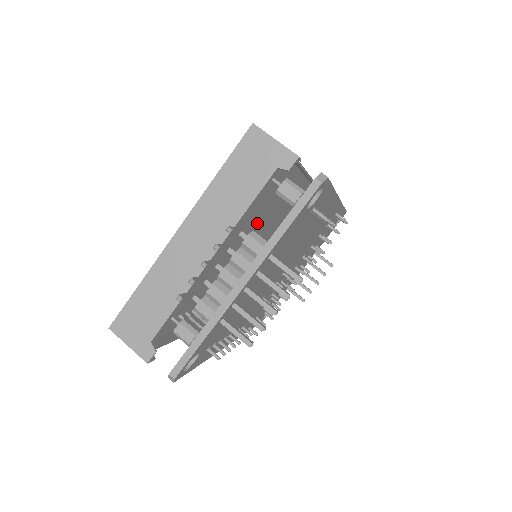
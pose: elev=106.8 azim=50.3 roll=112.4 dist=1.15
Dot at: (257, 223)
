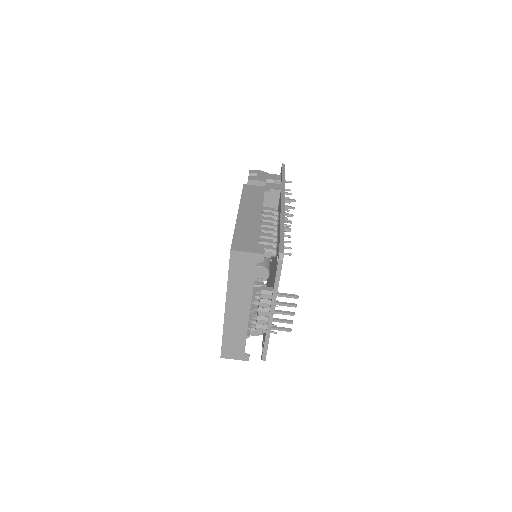
Dot at: occluded
